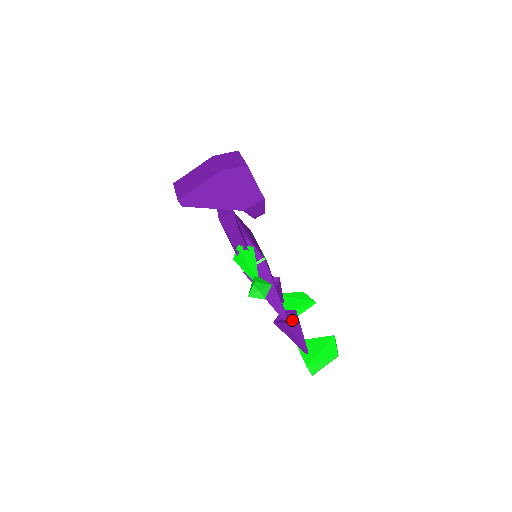
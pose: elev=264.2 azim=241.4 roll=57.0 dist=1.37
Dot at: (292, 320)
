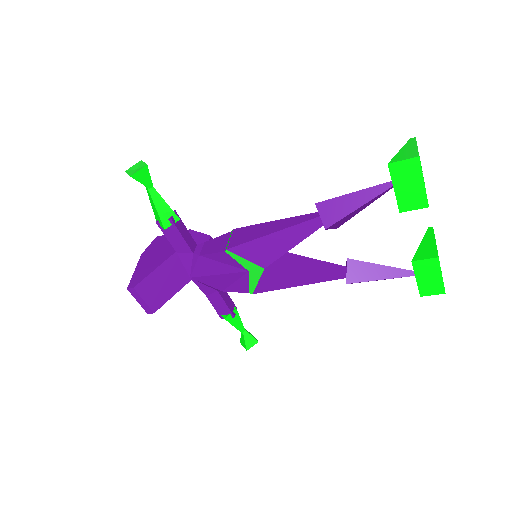
Dot at: occluded
